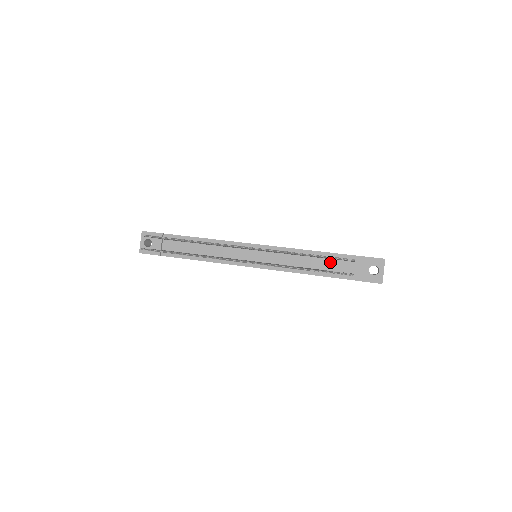
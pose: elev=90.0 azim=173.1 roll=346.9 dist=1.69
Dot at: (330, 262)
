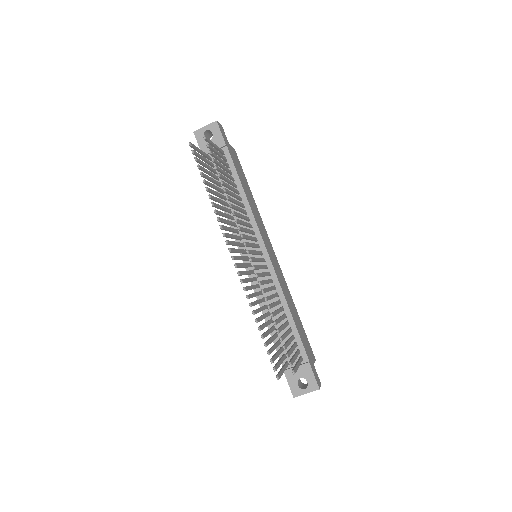
Dot at: (288, 336)
